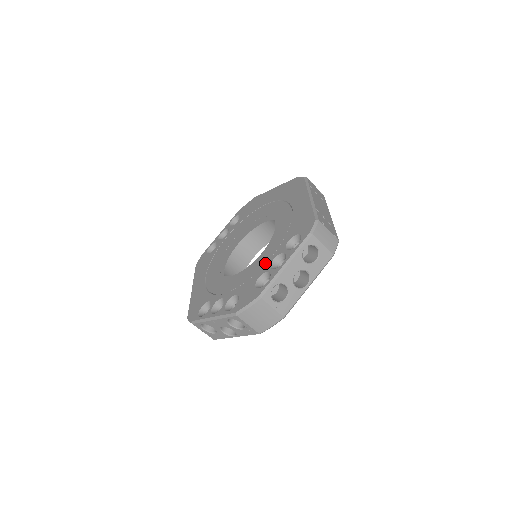
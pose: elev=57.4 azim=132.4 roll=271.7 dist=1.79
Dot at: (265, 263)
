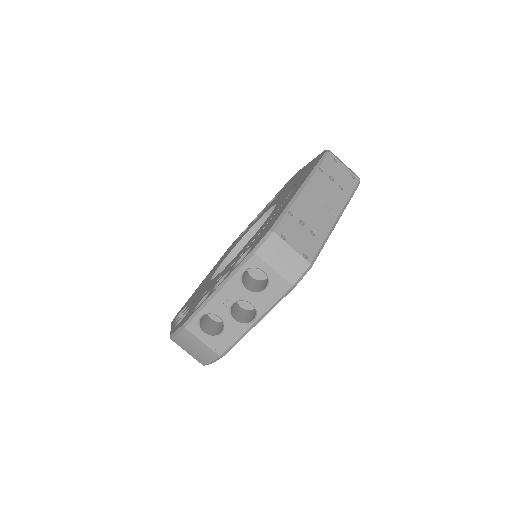
Dot at: (219, 277)
